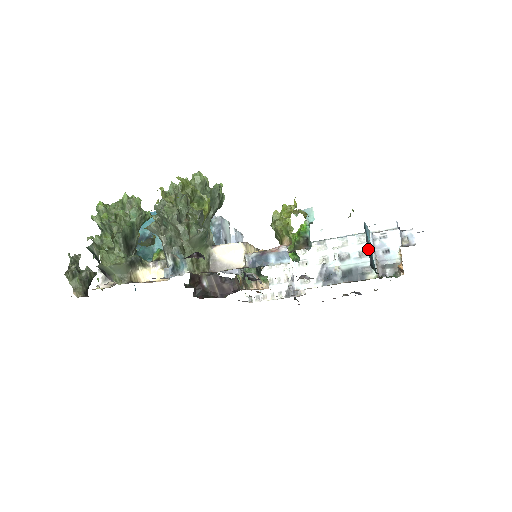
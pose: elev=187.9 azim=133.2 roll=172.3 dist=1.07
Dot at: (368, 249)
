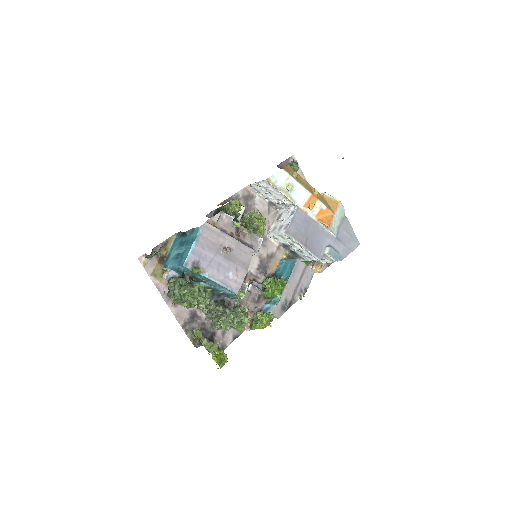
Dot at: occluded
